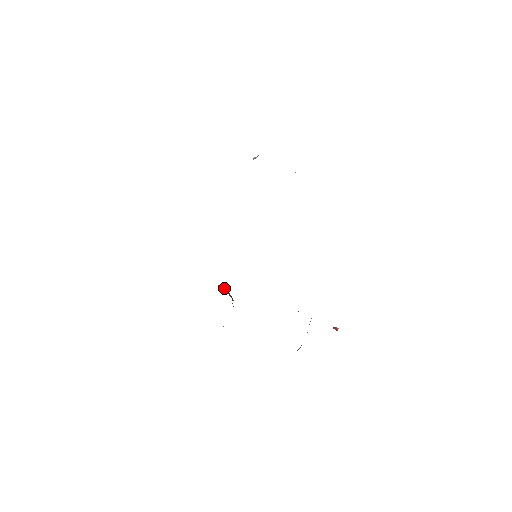
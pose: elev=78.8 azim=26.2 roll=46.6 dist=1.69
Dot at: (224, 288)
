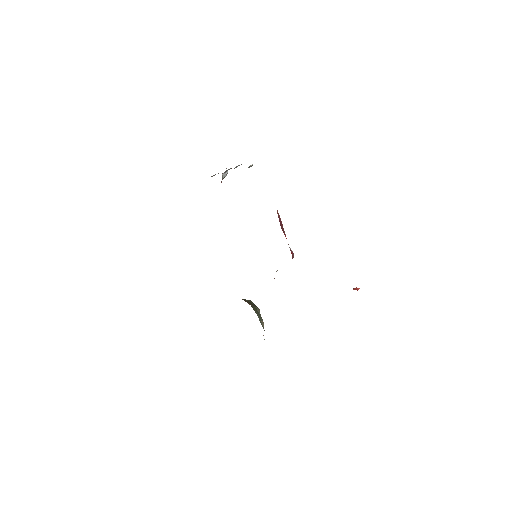
Dot at: (242, 299)
